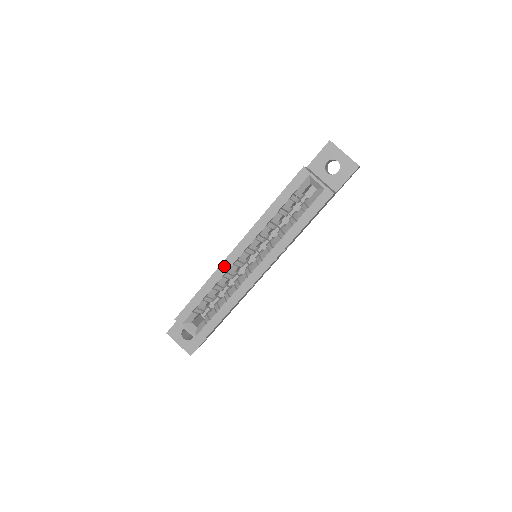
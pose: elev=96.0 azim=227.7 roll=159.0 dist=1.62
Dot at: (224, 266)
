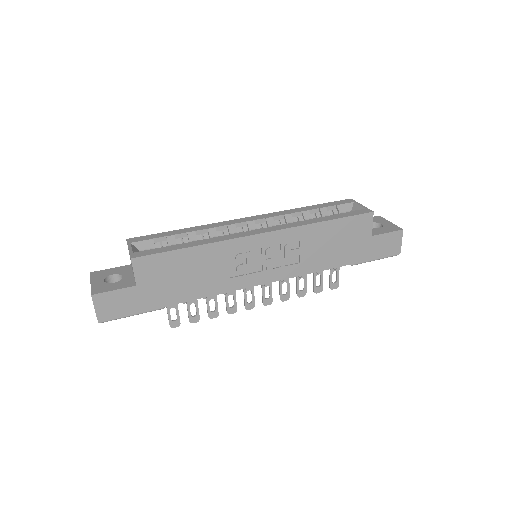
Dot at: (224, 223)
